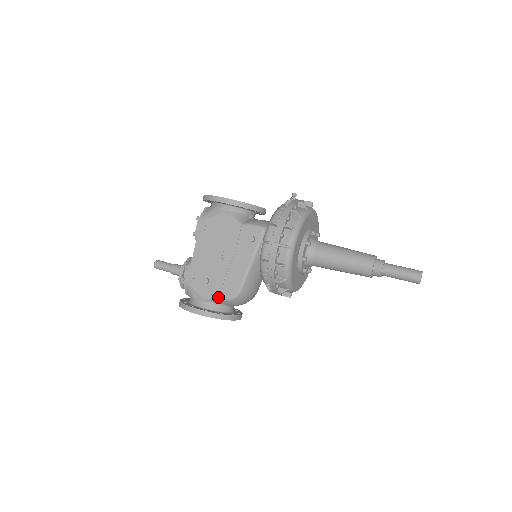
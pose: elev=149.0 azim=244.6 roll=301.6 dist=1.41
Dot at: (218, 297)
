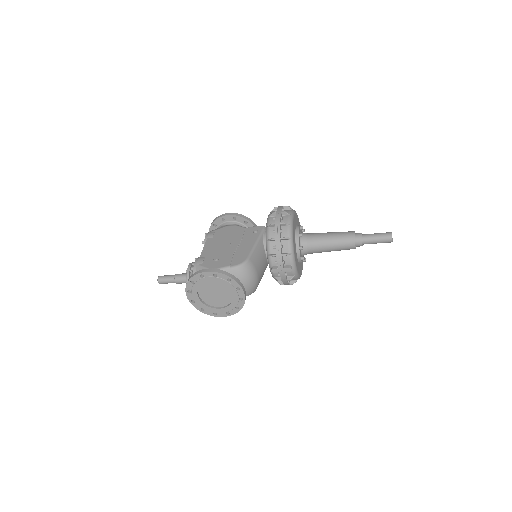
Dot at: (228, 265)
